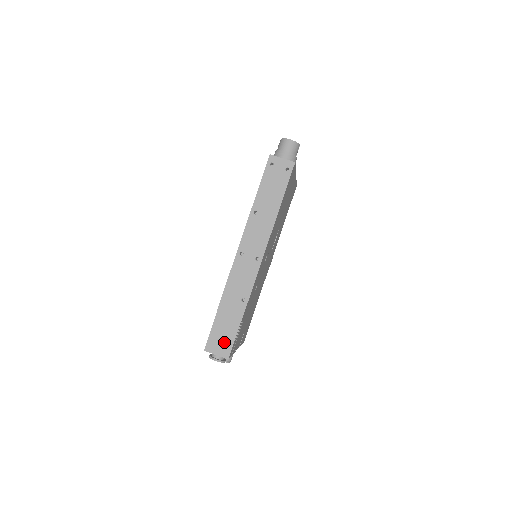
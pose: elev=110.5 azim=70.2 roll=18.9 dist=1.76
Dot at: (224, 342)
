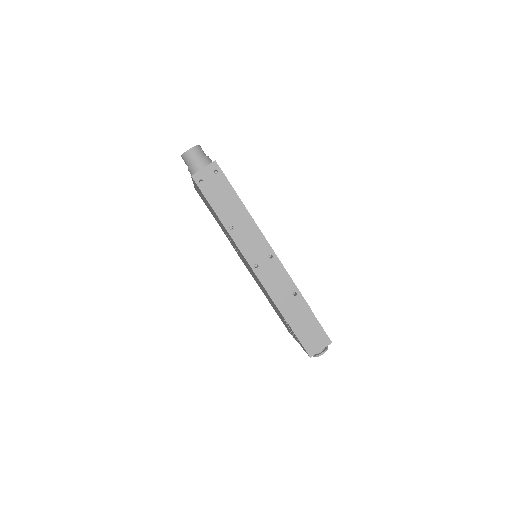
Dot at: (316, 336)
